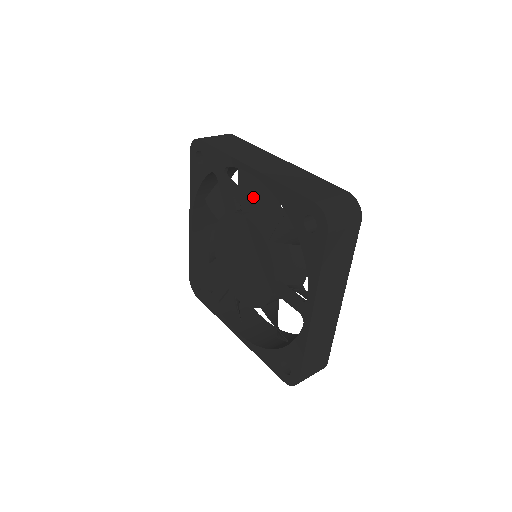
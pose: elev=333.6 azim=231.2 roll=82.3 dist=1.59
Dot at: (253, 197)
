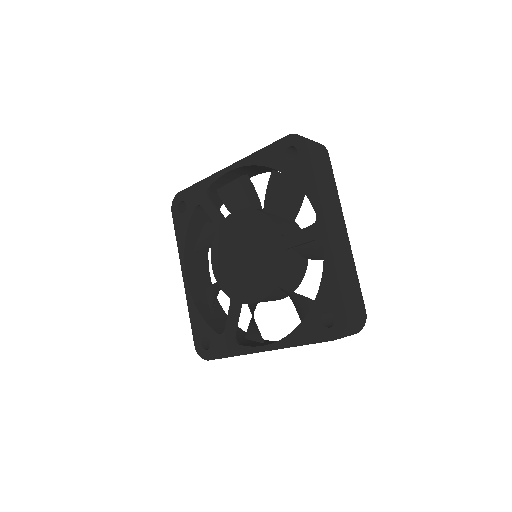
Dot at: (237, 204)
